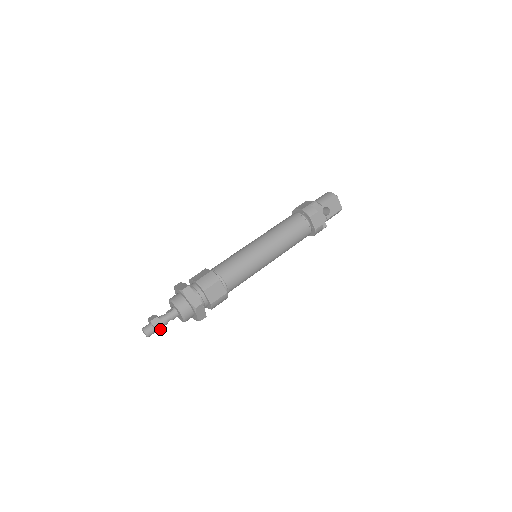
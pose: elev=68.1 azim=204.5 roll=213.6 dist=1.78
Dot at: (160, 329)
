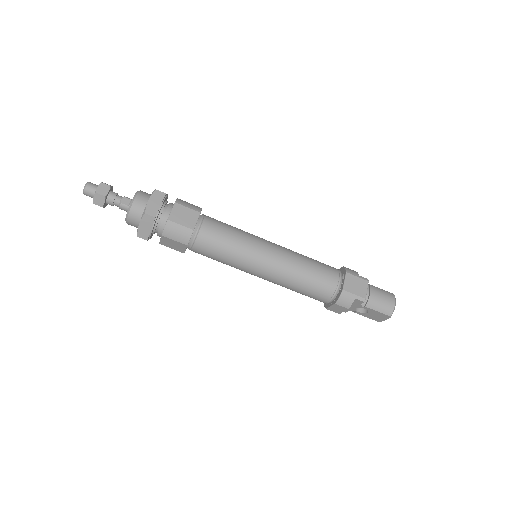
Dot at: (98, 205)
